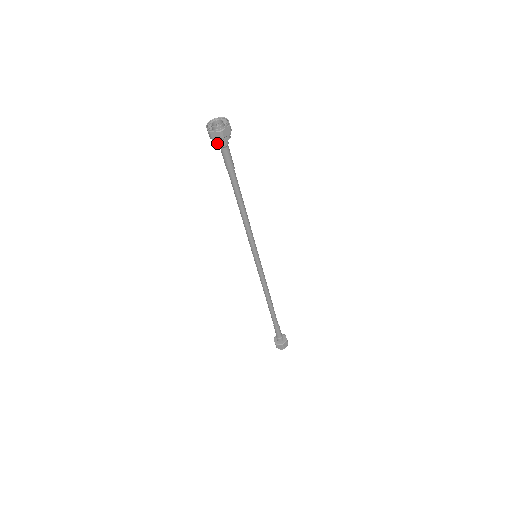
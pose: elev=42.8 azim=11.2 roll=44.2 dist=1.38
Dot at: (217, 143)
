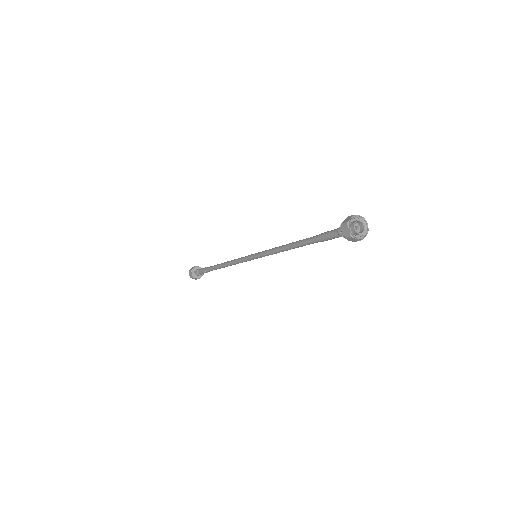
Dot at: (340, 230)
